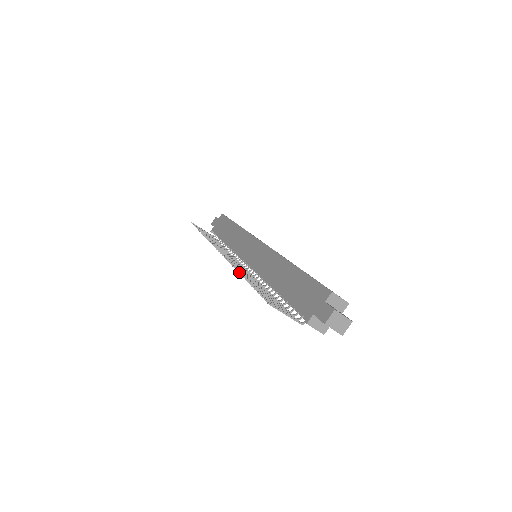
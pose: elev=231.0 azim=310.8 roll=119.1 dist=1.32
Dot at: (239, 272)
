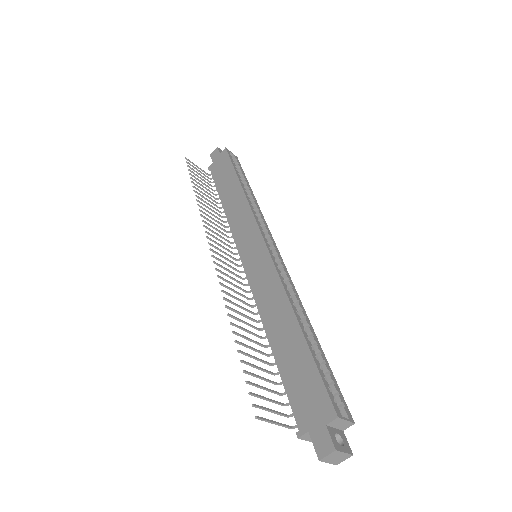
Dot at: (229, 316)
